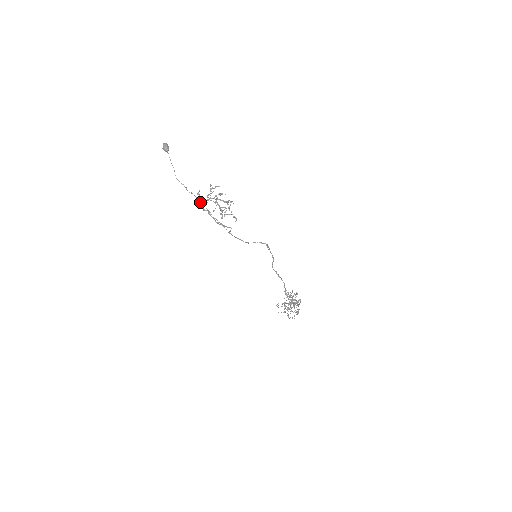
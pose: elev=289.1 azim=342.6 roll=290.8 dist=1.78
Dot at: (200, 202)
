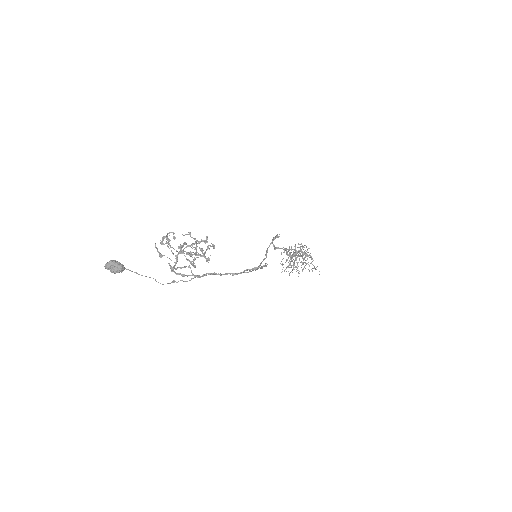
Dot at: (176, 274)
